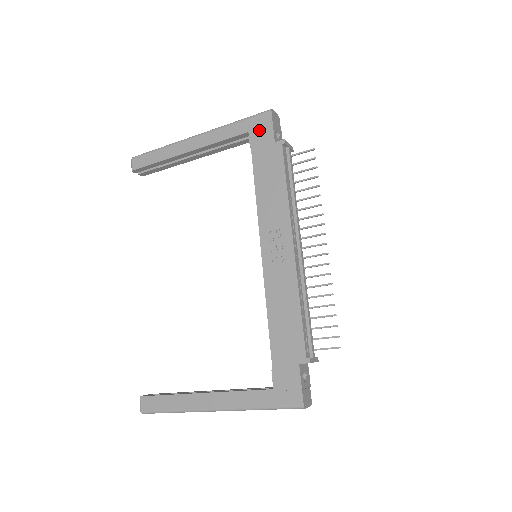
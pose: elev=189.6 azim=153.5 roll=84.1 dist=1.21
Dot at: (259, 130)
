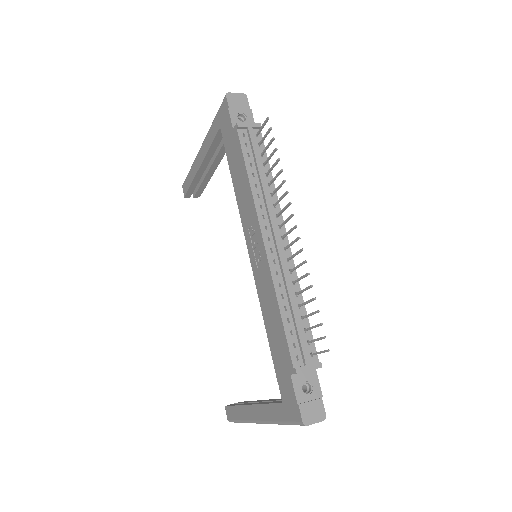
Dot at: (223, 122)
